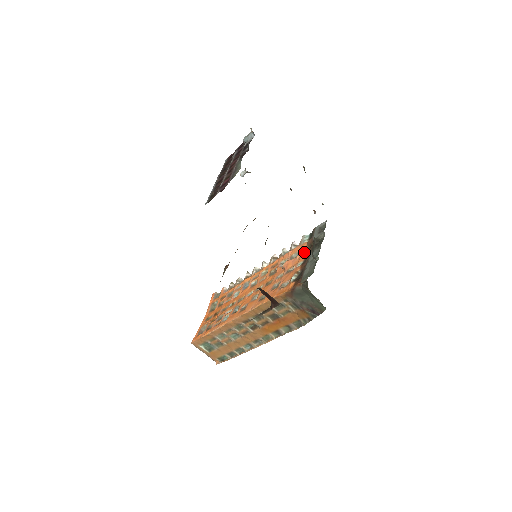
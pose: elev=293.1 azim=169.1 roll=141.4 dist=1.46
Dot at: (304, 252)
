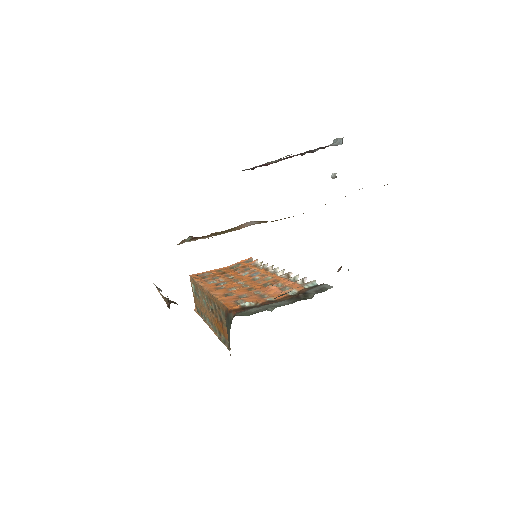
Dot at: (289, 294)
